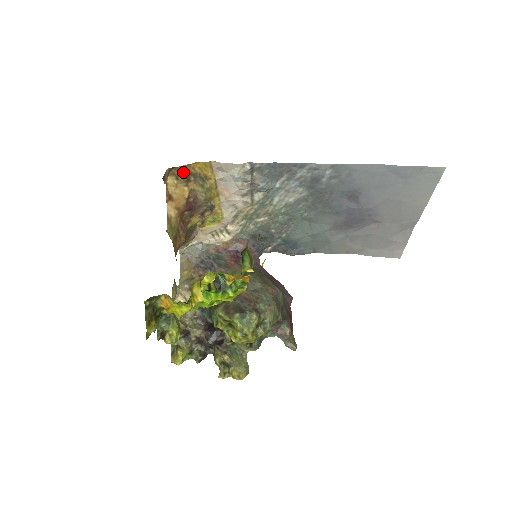
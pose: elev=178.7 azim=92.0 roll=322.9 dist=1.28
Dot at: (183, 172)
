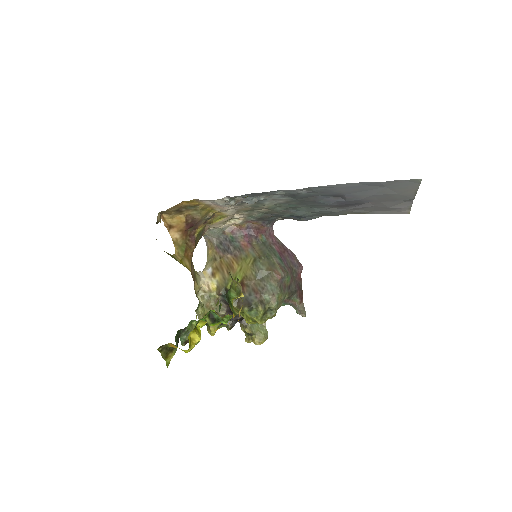
Dot at: (173, 210)
